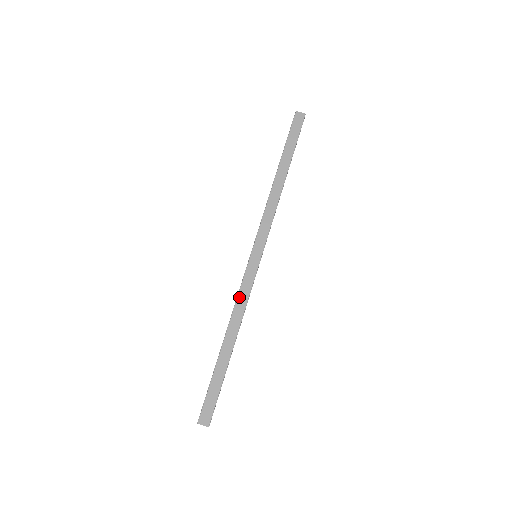
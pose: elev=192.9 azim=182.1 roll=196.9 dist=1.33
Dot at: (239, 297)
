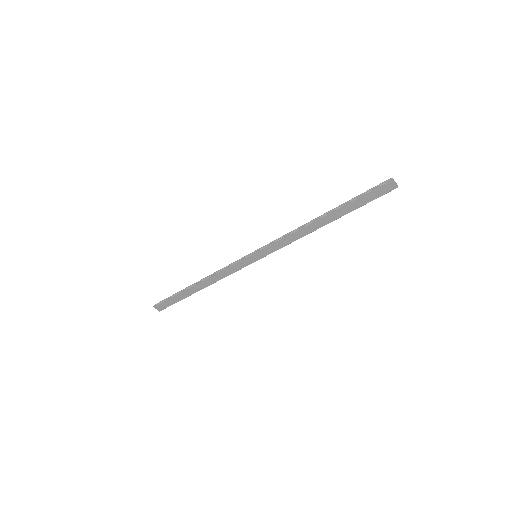
Dot at: (224, 271)
